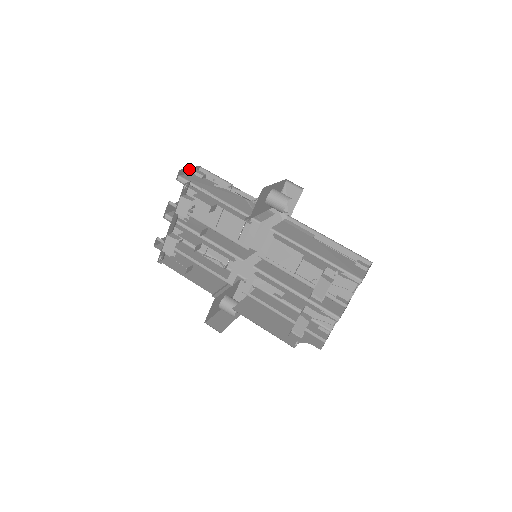
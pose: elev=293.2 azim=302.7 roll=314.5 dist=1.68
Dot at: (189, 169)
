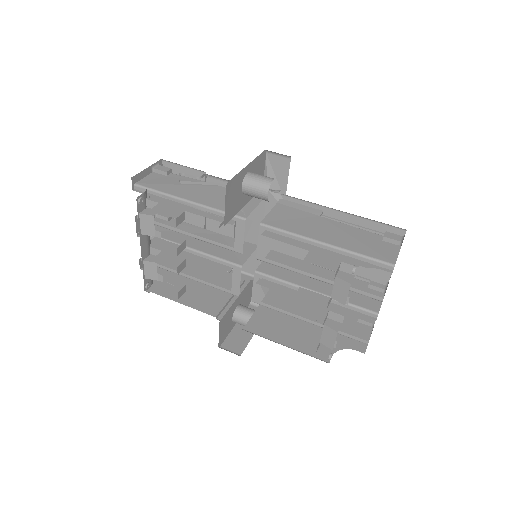
Dot at: (147, 169)
